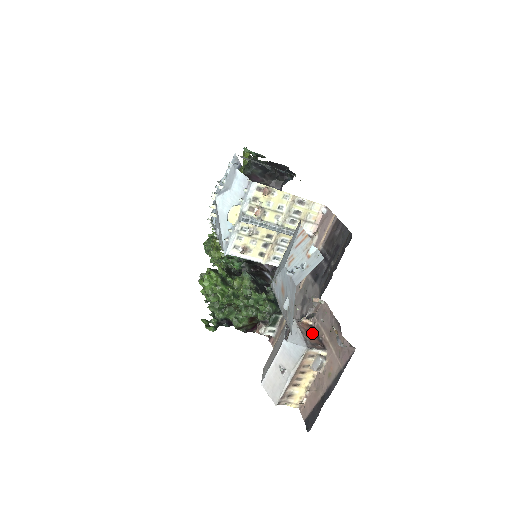
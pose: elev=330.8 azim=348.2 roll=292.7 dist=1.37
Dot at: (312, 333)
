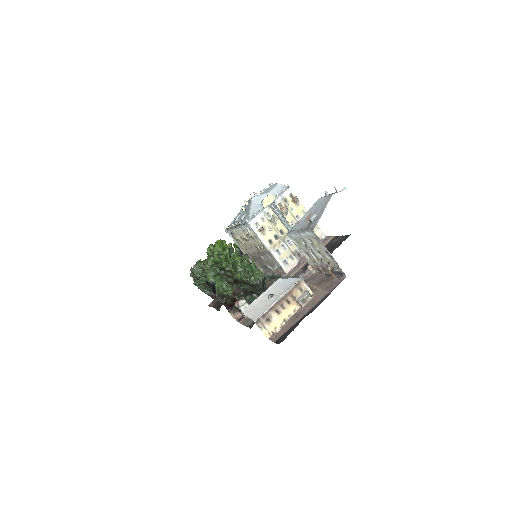
Dot at: occluded
